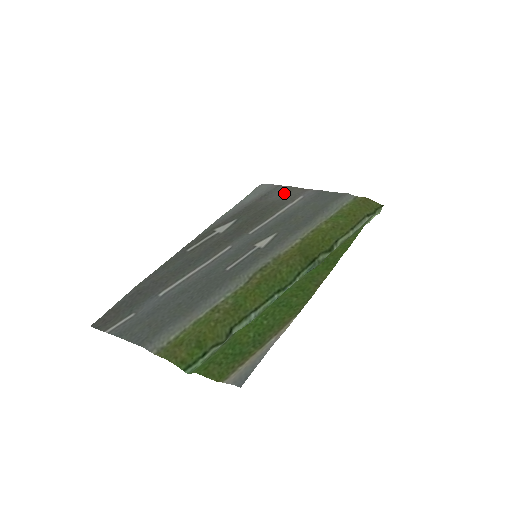
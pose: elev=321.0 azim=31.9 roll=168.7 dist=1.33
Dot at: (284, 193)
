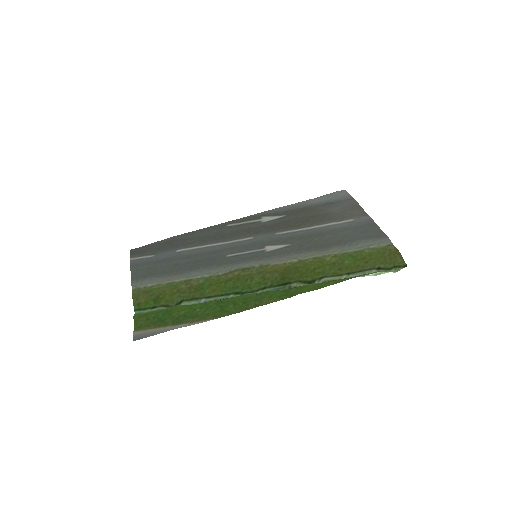
Dot at: (346, 208)
